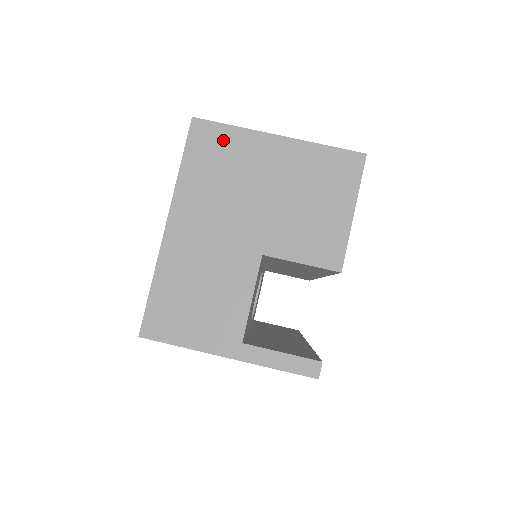
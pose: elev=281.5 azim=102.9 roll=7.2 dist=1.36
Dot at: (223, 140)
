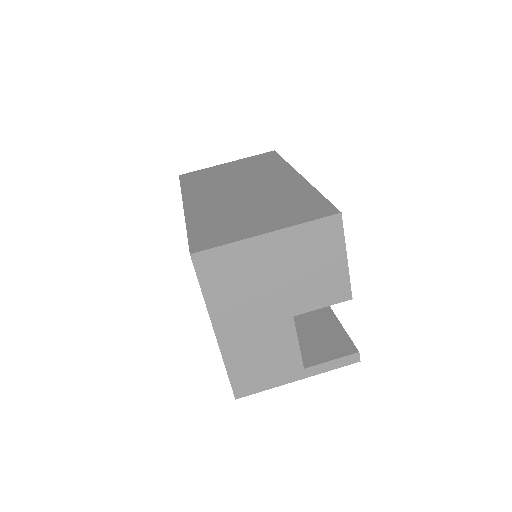
Dot at: (225, 259)
